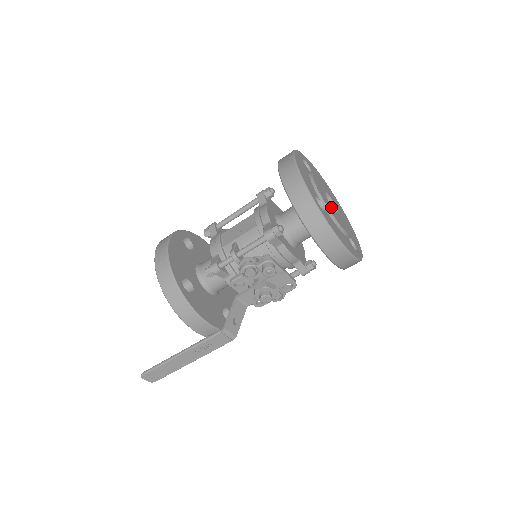
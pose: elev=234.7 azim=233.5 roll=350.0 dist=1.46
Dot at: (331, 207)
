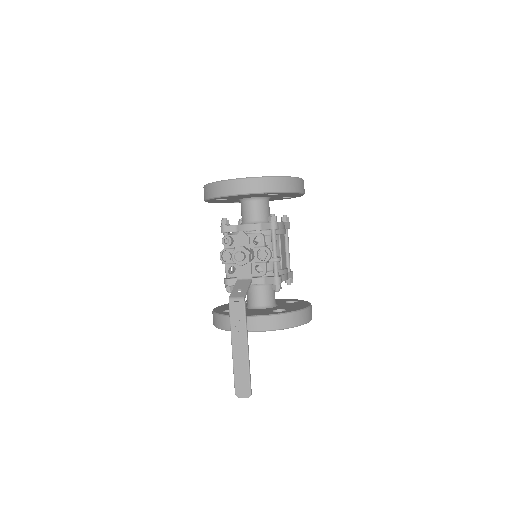
Dot at: occluded
